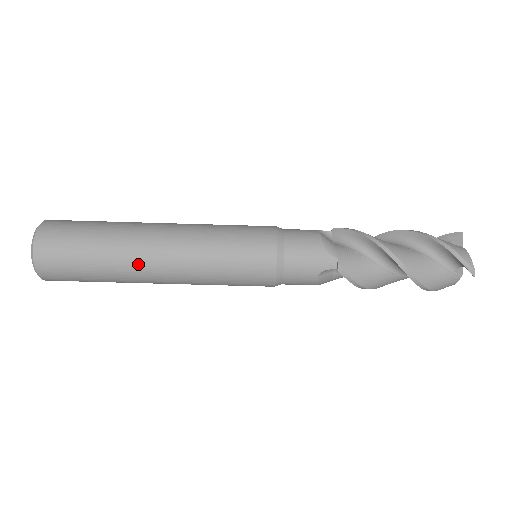
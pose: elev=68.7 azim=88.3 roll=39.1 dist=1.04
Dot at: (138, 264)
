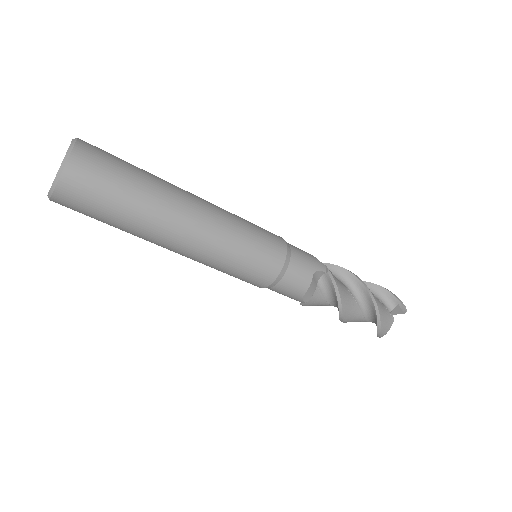
Dot at: (151, 242)
